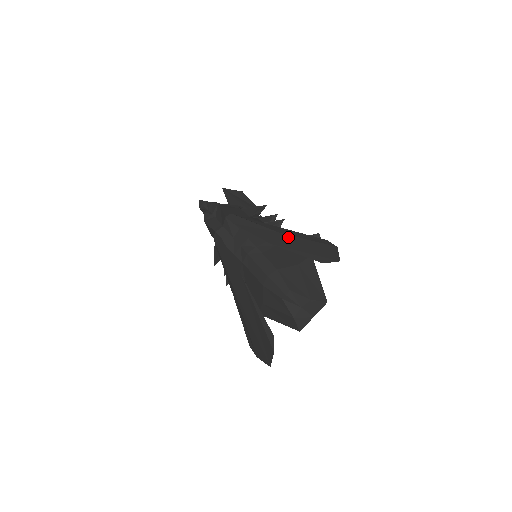
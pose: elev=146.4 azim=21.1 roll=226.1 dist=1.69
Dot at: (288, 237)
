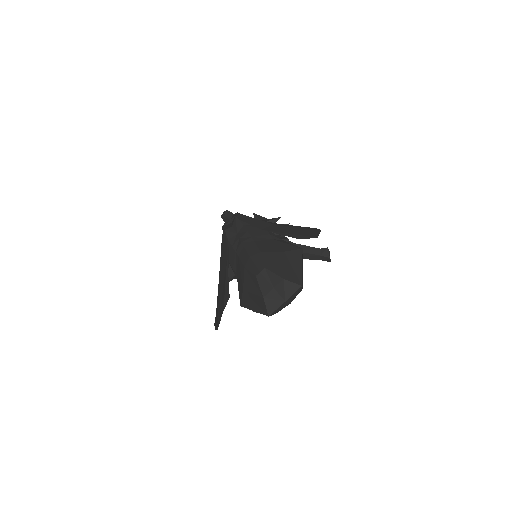
Dot at: (280, 226)
